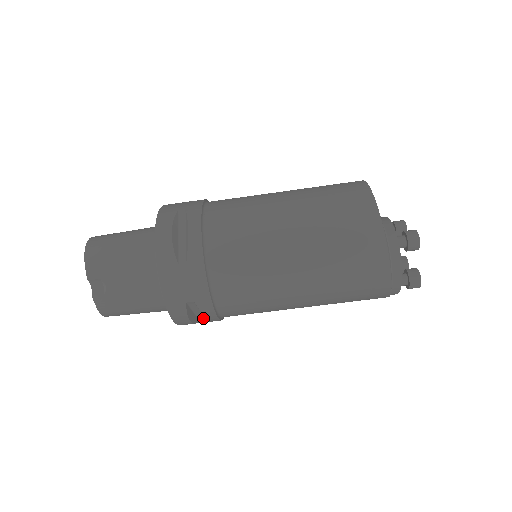
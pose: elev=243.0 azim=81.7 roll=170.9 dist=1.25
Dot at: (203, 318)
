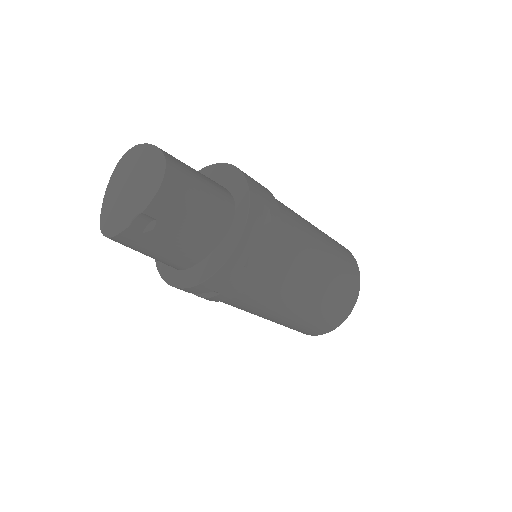
Dot at: occluded
